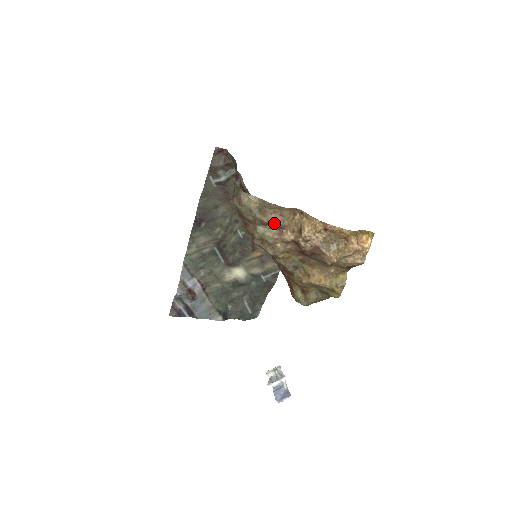
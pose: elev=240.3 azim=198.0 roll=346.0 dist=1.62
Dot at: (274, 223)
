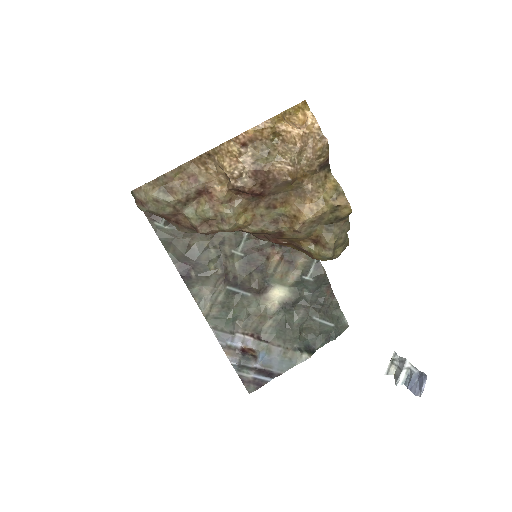
Dot at: (191, 191)
